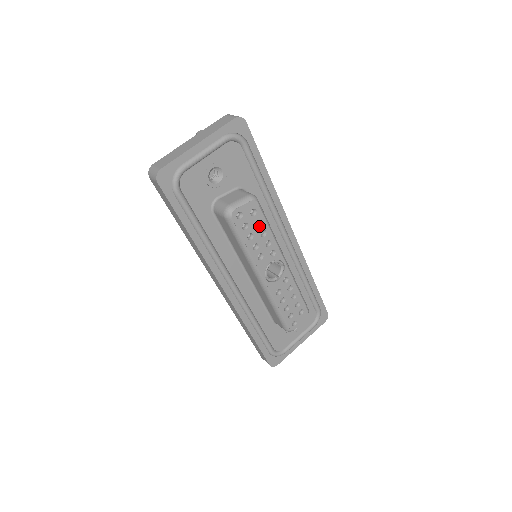
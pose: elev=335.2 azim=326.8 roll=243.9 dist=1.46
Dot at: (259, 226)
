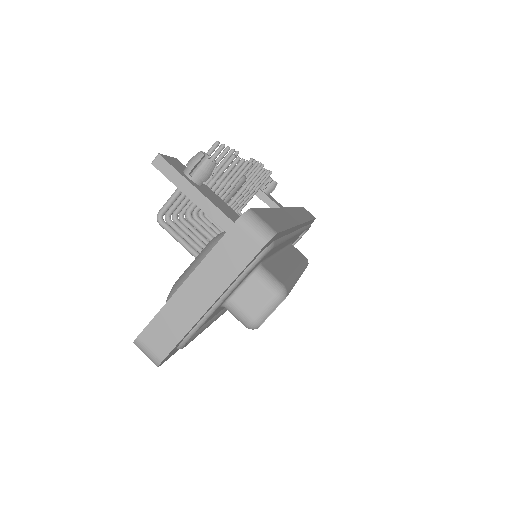
Dot at: occluded
